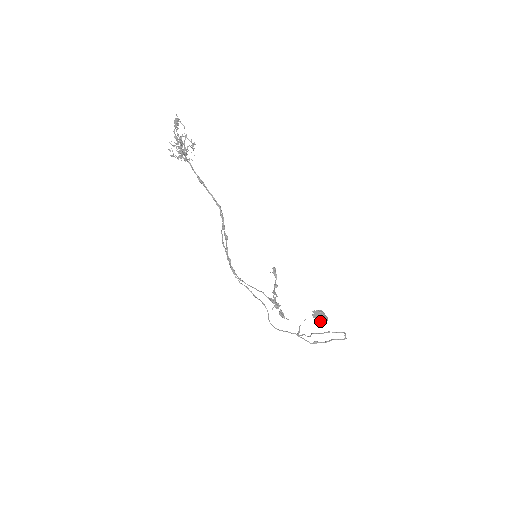
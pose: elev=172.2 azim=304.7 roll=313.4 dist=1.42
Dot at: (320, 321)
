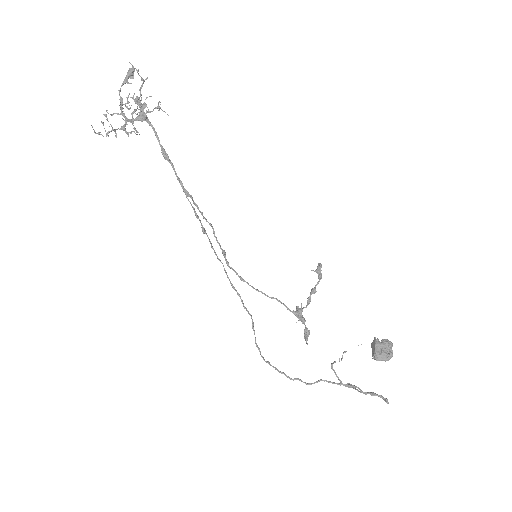
Dot at: (374, 357)
